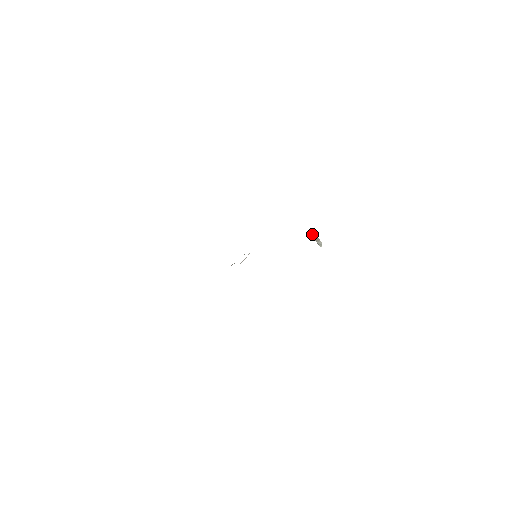
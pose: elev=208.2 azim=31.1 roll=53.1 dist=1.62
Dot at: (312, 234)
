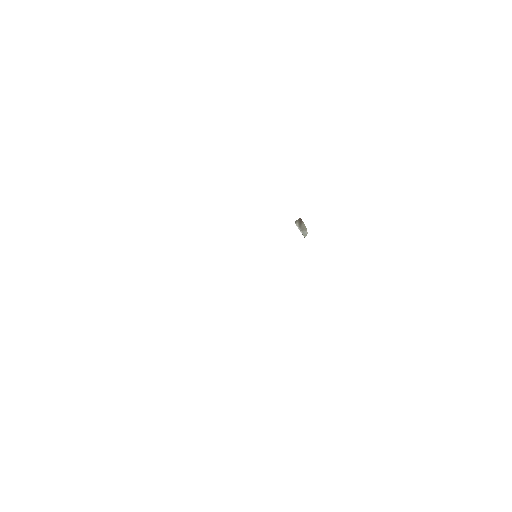
Dot at: (299, 220)
